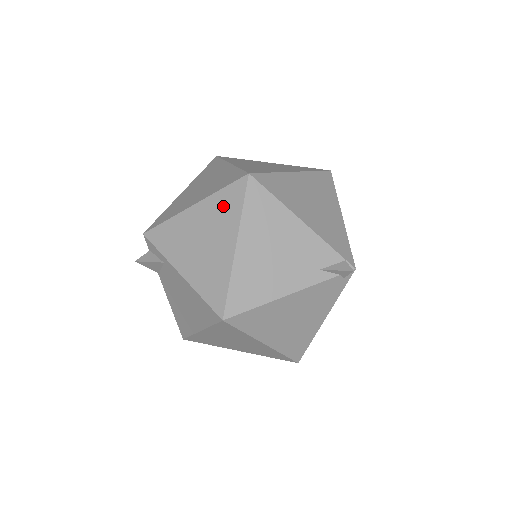
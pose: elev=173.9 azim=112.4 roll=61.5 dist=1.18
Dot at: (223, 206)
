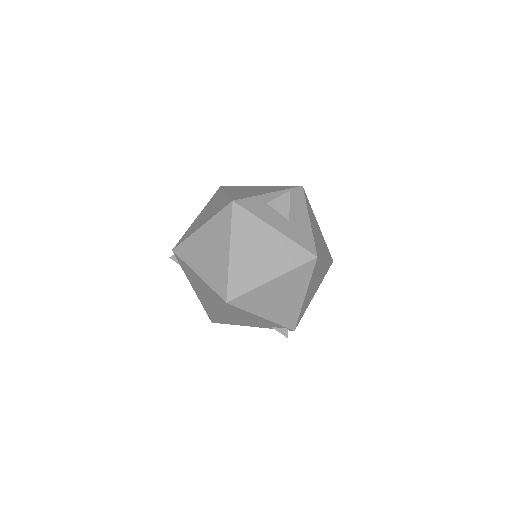
Dot at: (213, 296)
